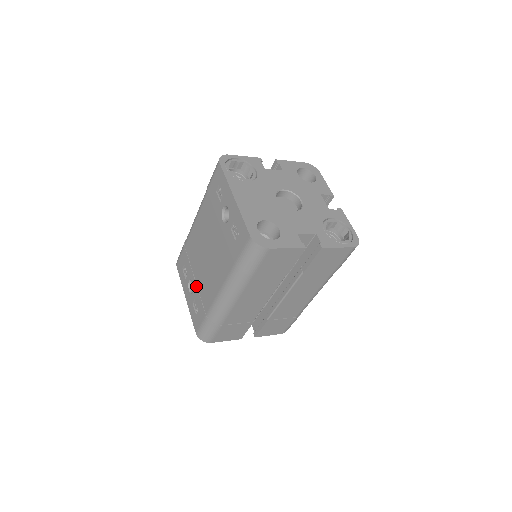
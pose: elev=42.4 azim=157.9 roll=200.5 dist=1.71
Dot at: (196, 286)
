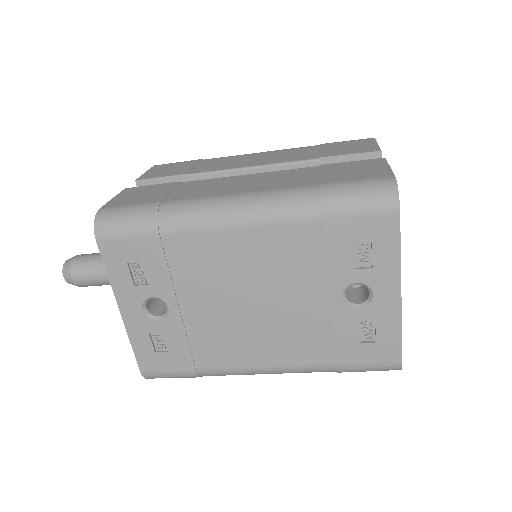
Dot at: (181, 321)
